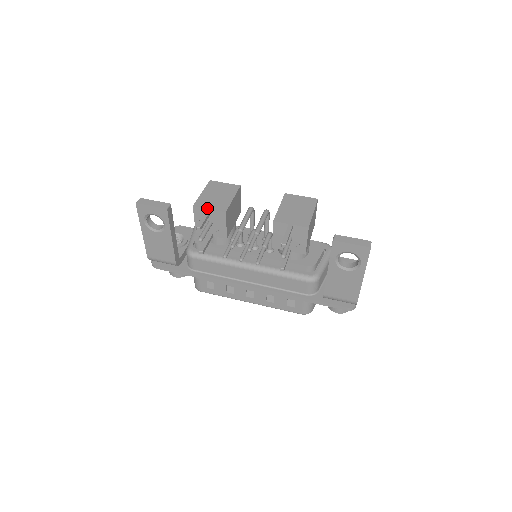
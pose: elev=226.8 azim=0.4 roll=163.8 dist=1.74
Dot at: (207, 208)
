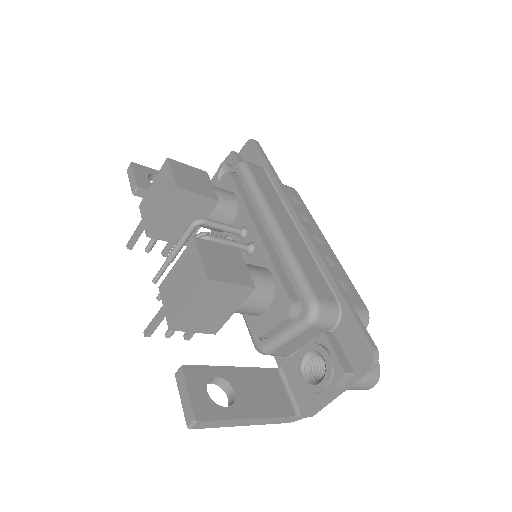
Dot at: (142, 218)
